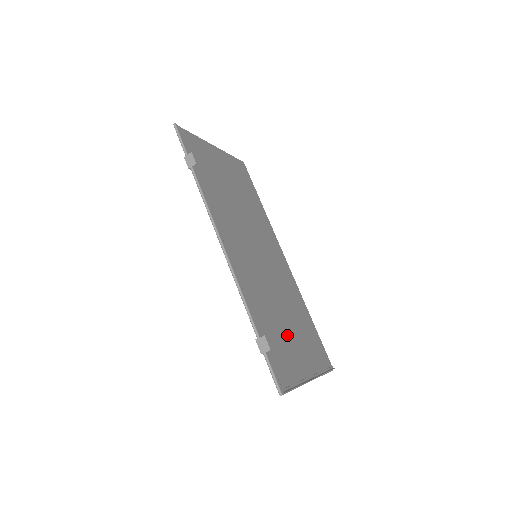
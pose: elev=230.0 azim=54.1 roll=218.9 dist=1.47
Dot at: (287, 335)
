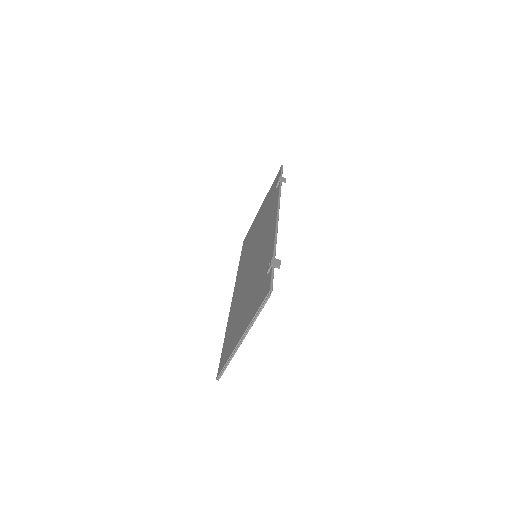
Dot at: occluded
